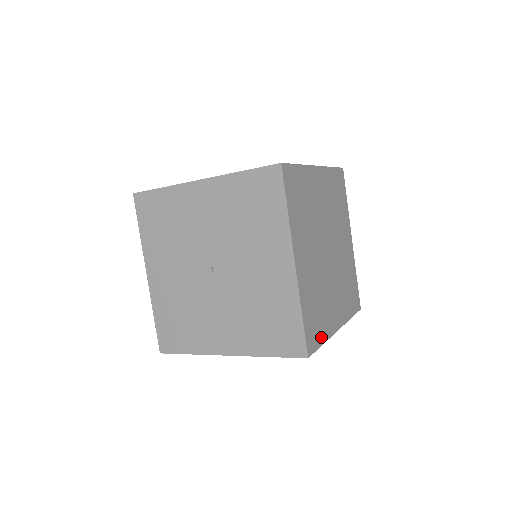
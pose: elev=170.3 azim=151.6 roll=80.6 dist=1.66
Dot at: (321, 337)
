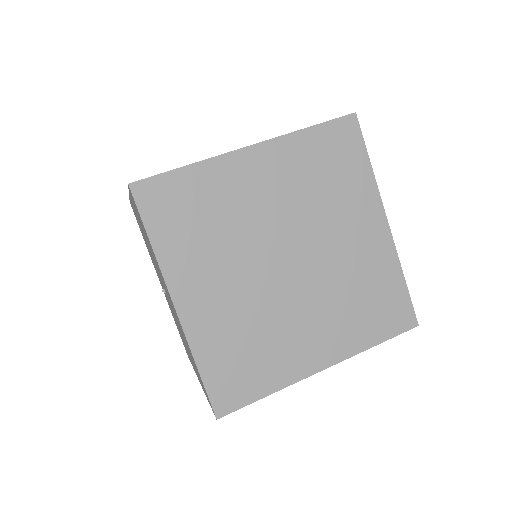
Dot at: (260, 388)
